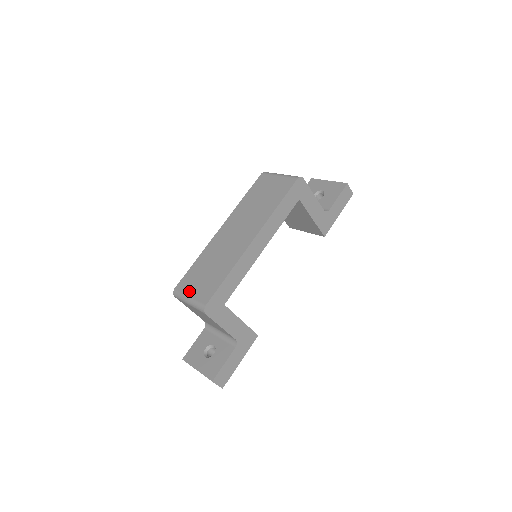
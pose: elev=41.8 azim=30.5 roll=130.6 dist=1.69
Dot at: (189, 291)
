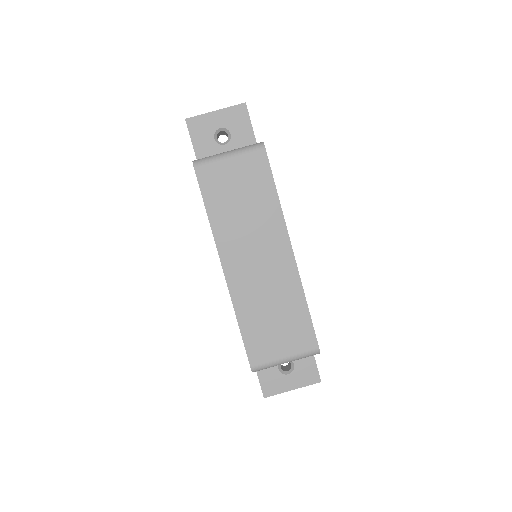
Dot at: (277, 354)
